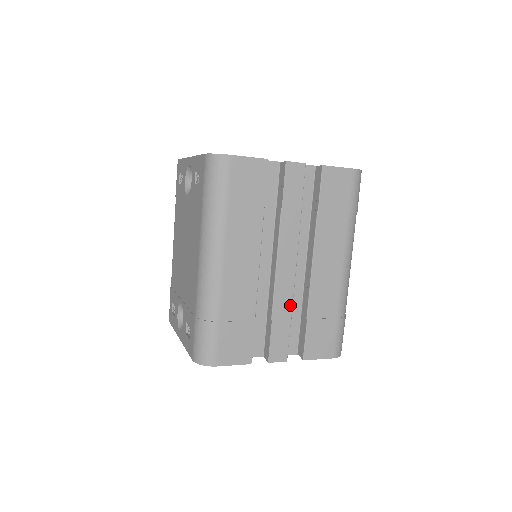
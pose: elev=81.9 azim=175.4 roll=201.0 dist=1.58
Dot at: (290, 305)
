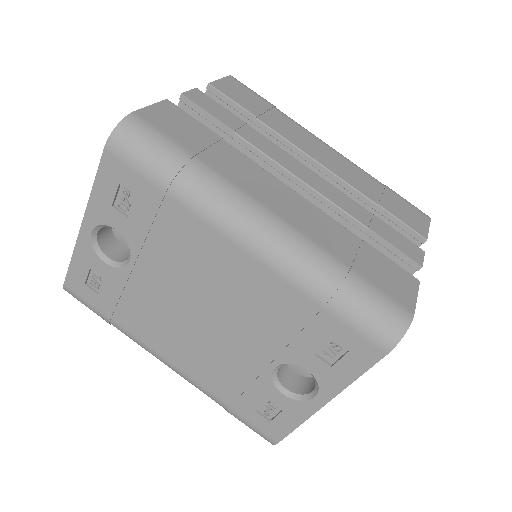
Dot at: (355, 204)
